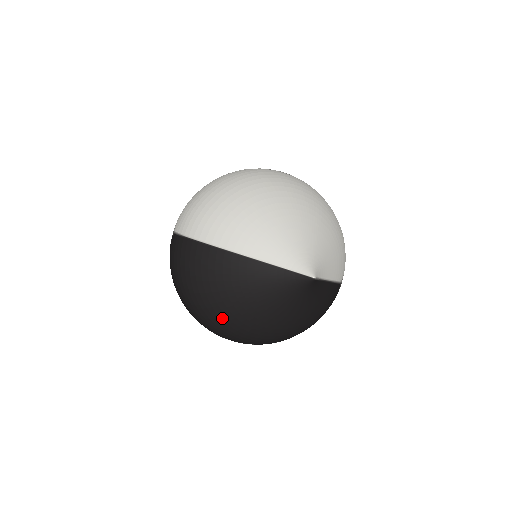
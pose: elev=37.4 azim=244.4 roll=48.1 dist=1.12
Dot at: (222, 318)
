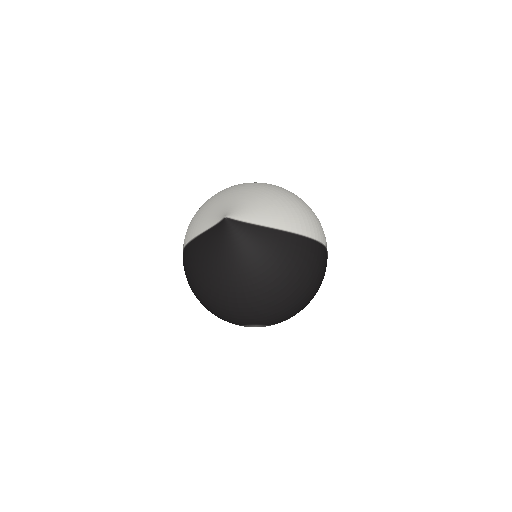
Dot at: (212, 295)
